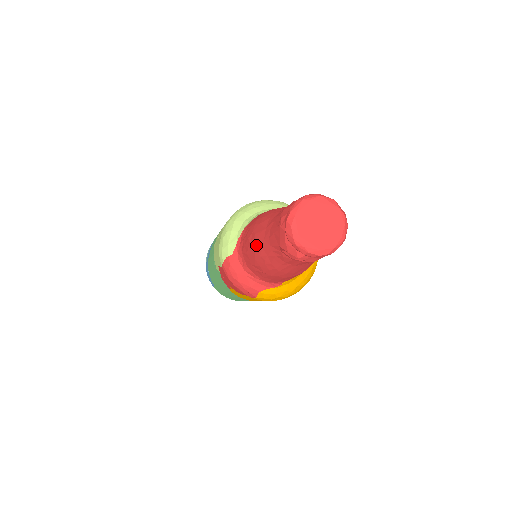
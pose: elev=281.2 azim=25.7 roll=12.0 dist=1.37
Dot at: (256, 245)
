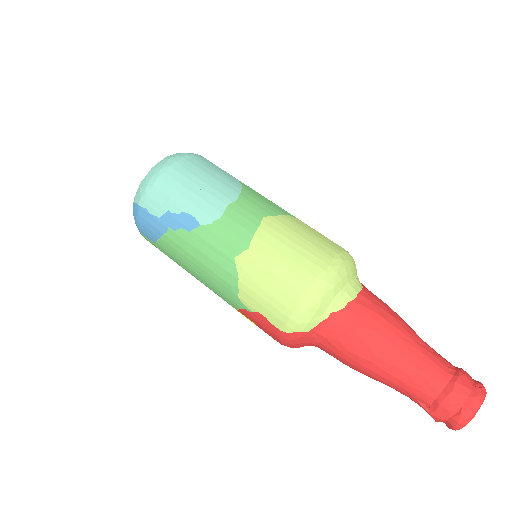
Dot at: (372, 367)
